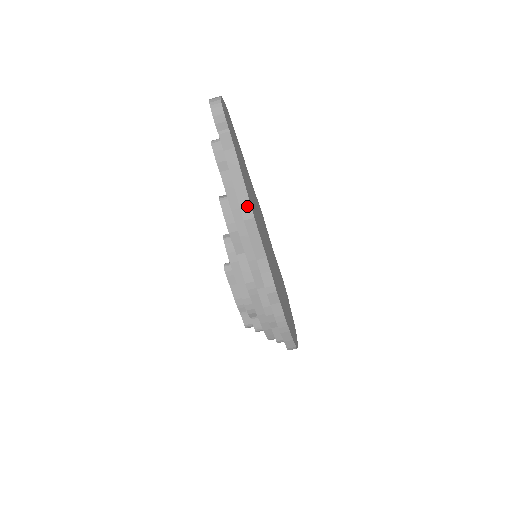
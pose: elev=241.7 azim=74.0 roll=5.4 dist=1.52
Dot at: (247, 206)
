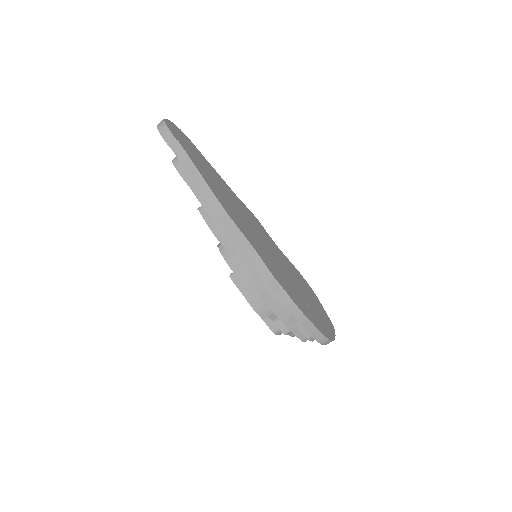
Dot at: (216, 203)
